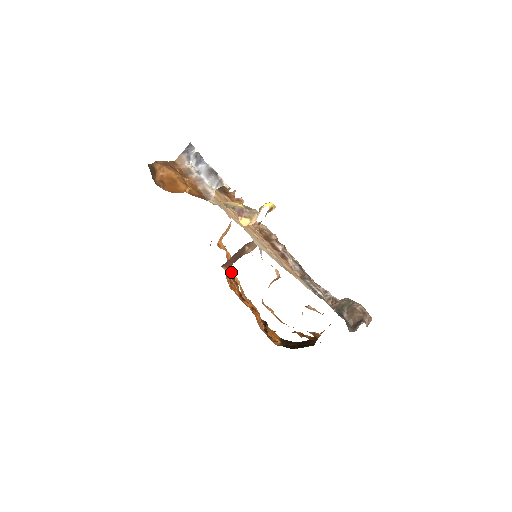
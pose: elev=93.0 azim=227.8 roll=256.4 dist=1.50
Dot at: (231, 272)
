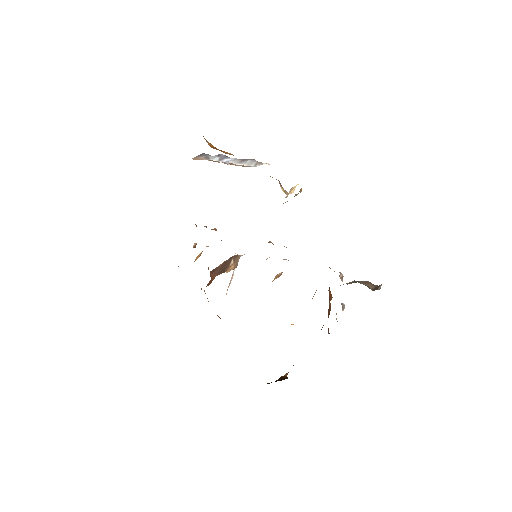
Dot at: occluded
